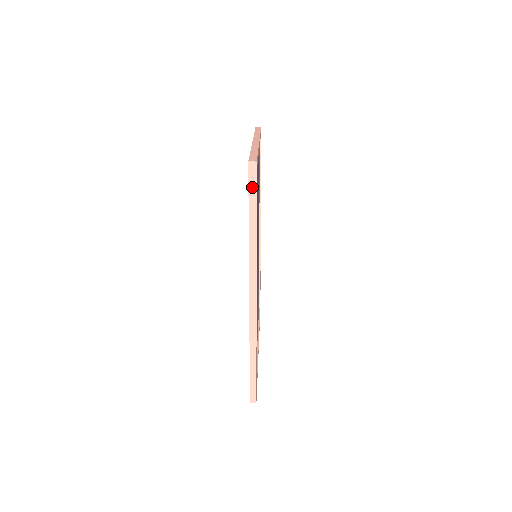
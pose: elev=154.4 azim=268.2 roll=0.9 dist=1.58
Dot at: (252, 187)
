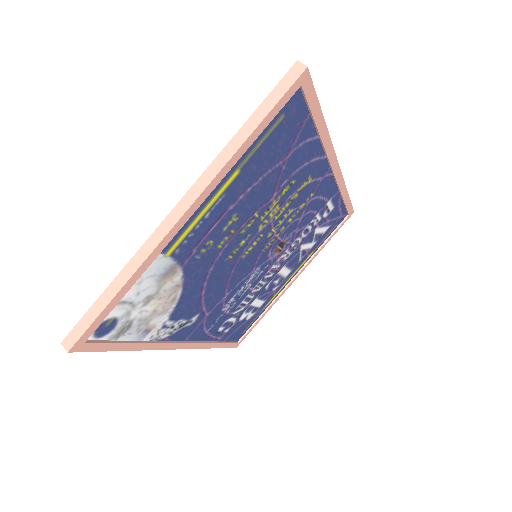
Dot at: occluded
